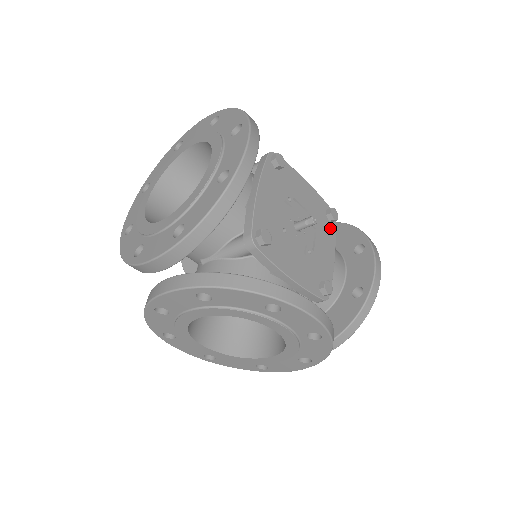
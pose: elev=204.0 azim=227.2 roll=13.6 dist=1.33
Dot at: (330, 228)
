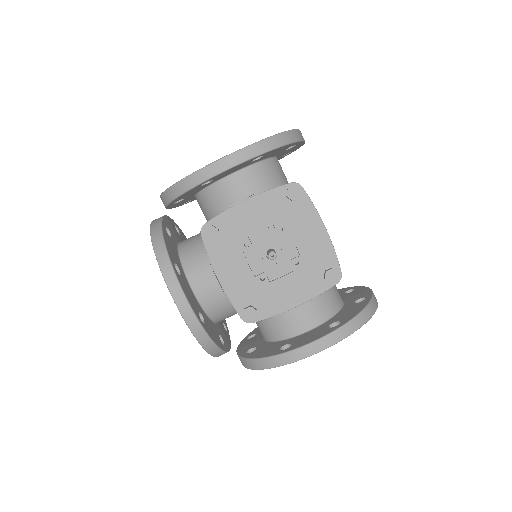
Dot at: (318, 283)
